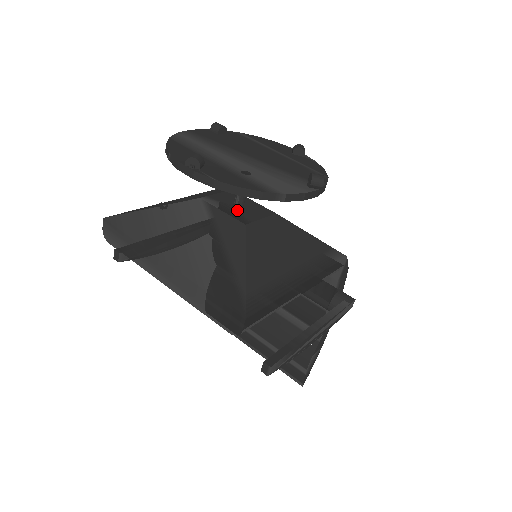
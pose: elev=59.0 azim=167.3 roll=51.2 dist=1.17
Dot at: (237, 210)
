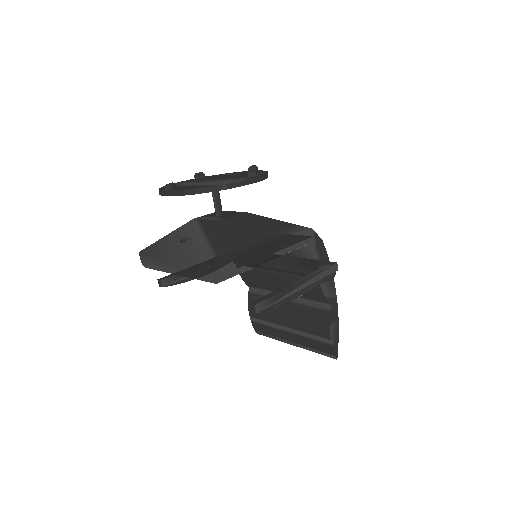
Dot at: (217, 217)
